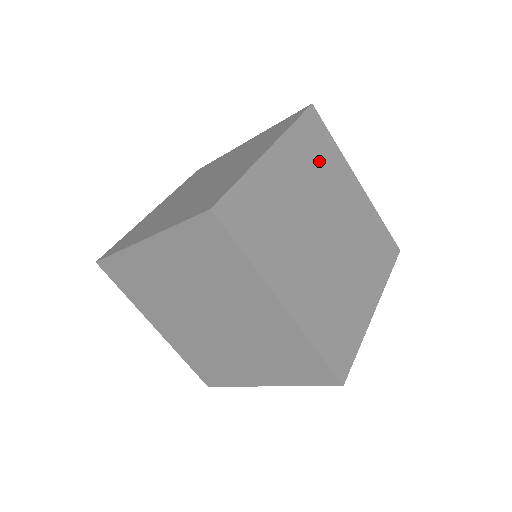
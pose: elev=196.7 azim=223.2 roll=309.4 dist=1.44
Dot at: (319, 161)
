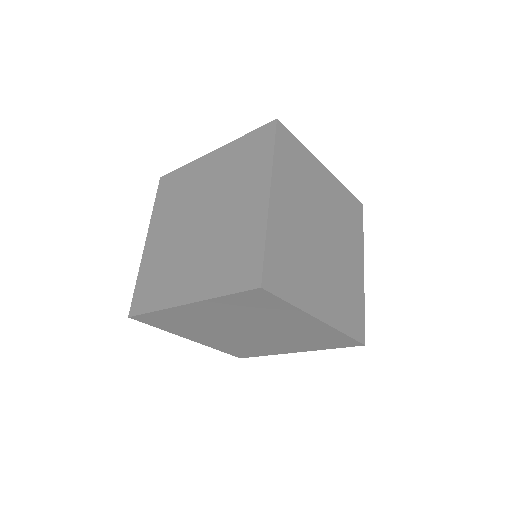
Dot at: (347, 219)
